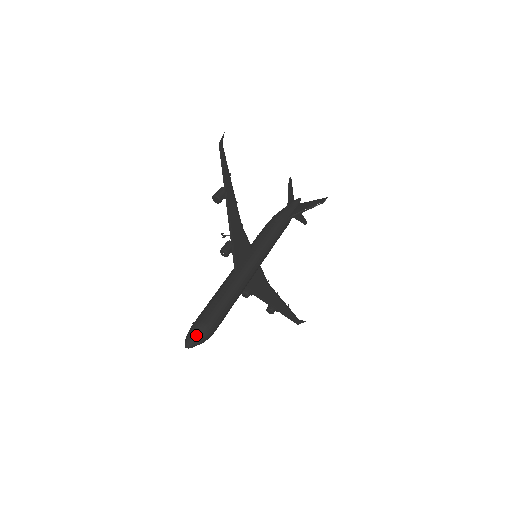
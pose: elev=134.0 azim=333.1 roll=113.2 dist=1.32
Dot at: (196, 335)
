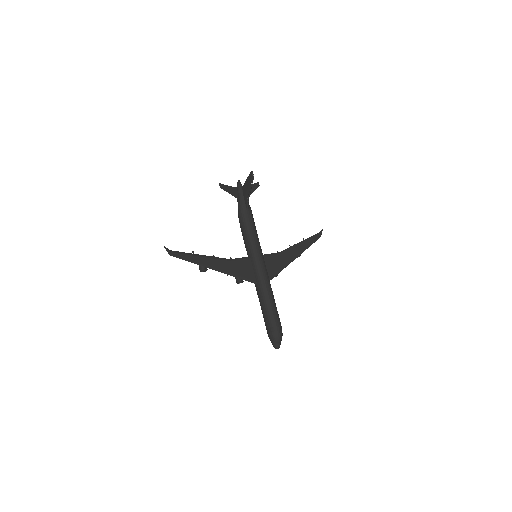
Dot at: (275, 341)
